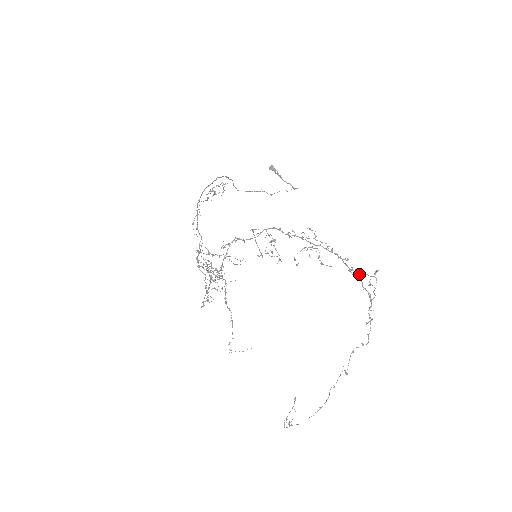
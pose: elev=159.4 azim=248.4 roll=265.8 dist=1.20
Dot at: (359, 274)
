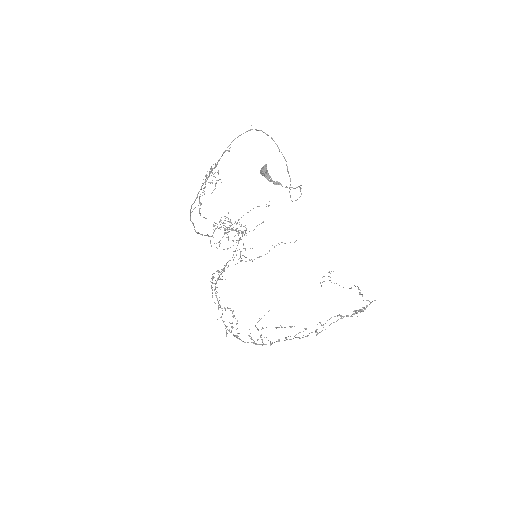
Dot at: (334, 316)
